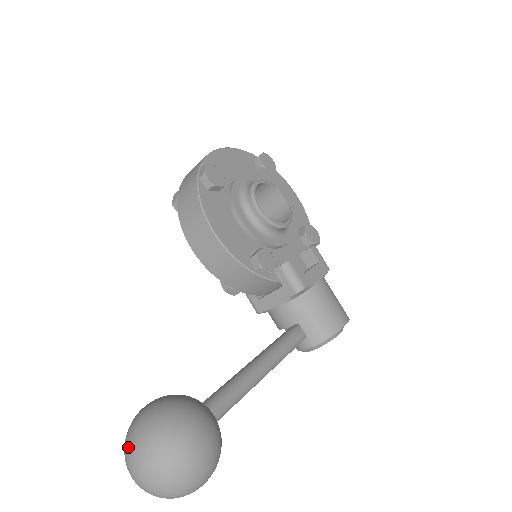
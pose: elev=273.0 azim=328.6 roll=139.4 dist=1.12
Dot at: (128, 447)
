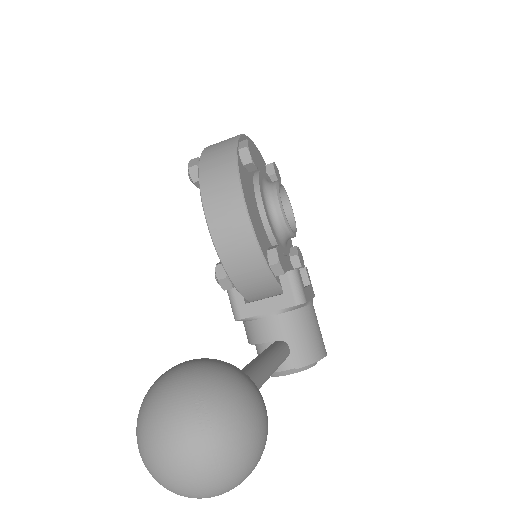
Dot at: (166, 408)
